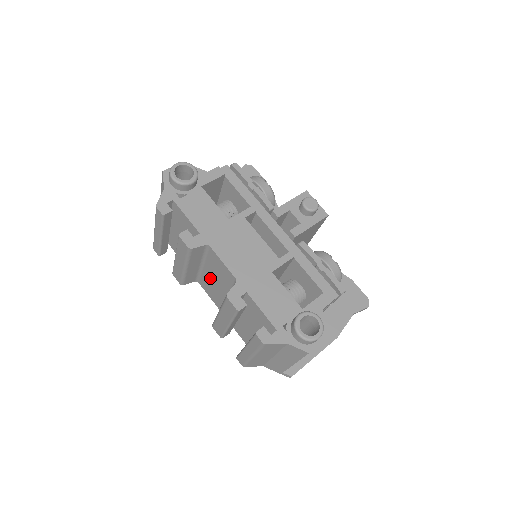
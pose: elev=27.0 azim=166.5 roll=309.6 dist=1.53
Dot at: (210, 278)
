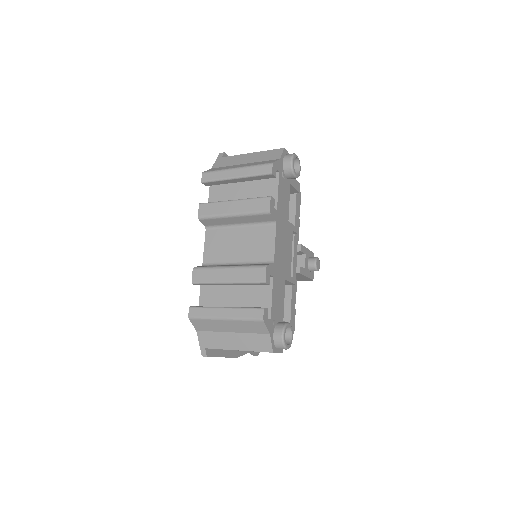
Dot at: (233, 238)
